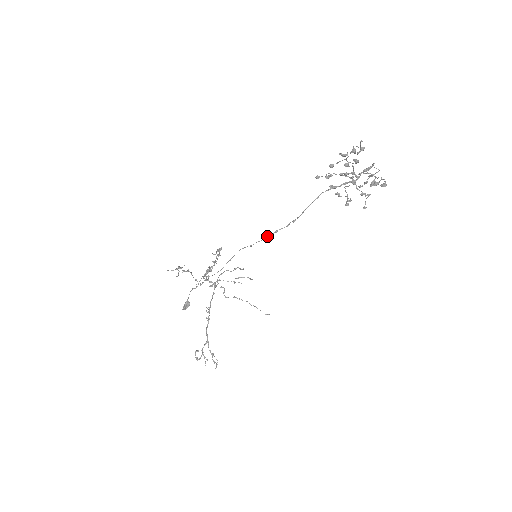
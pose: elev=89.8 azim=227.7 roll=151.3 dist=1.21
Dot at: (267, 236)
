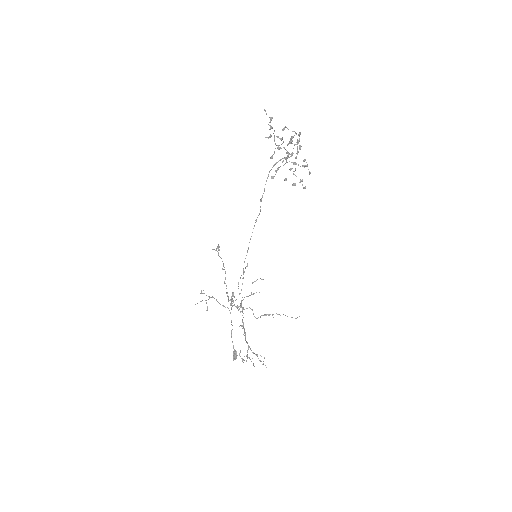
Dot at: occluded
